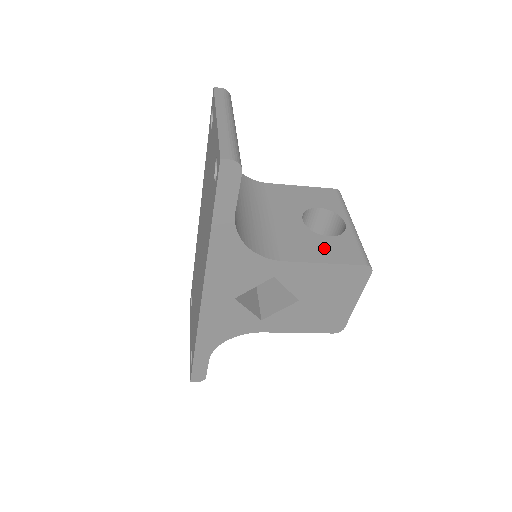
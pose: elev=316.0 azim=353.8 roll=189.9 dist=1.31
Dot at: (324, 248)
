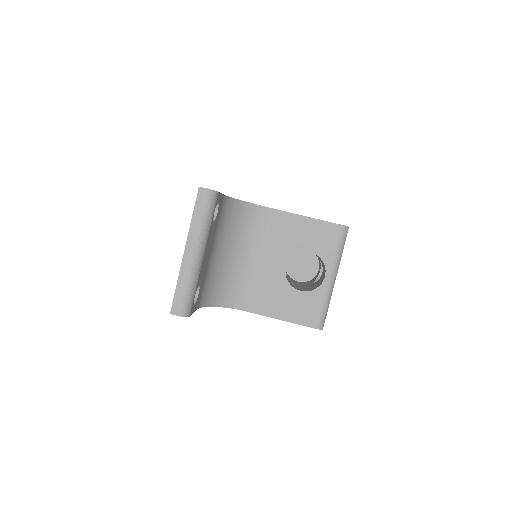
Dot at: (289, 304)
